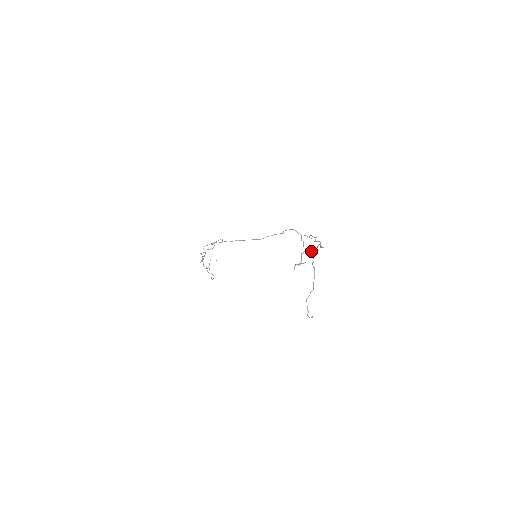
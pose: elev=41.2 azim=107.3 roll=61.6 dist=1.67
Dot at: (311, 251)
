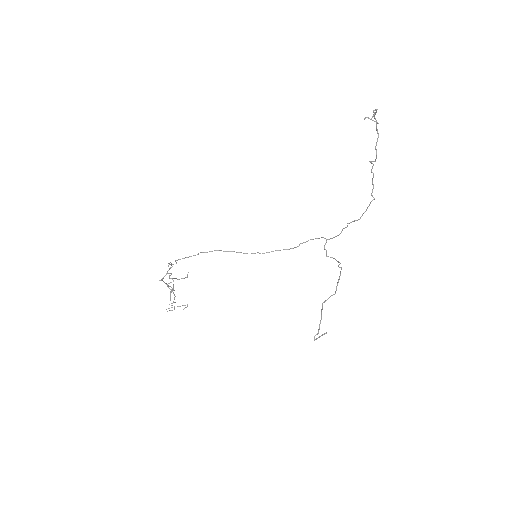
Dot at: (371, 162)
